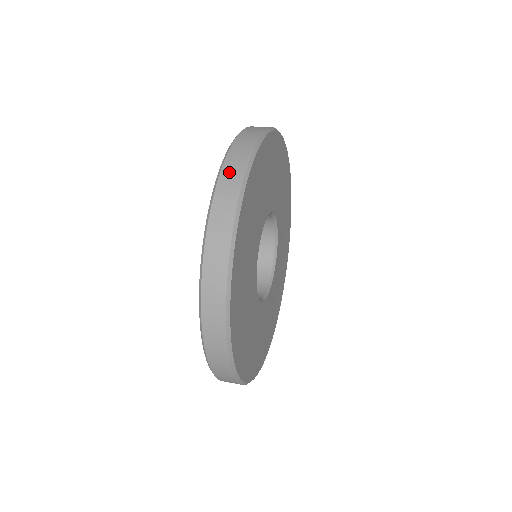
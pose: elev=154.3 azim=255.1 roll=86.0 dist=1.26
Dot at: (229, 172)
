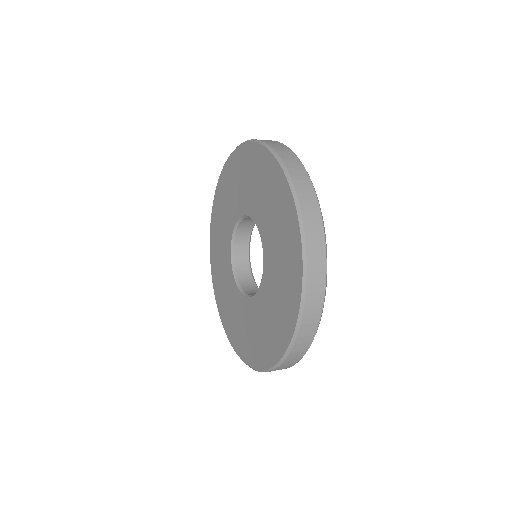
Dot at: (277, 147)
